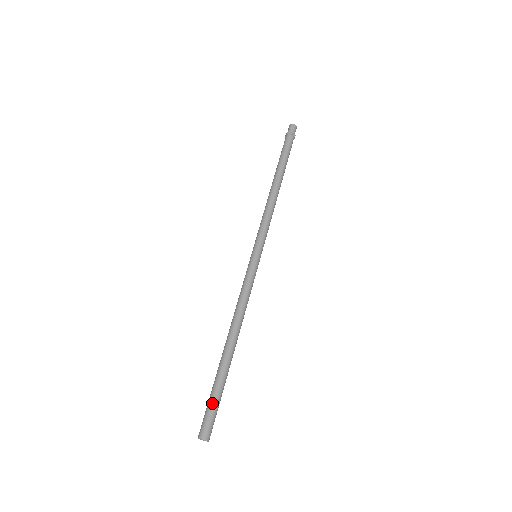
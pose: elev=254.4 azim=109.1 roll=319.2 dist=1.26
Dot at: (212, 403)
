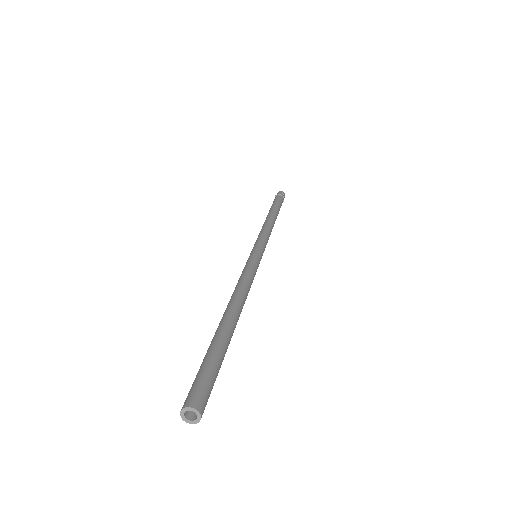
Dot at: (205, 365)
